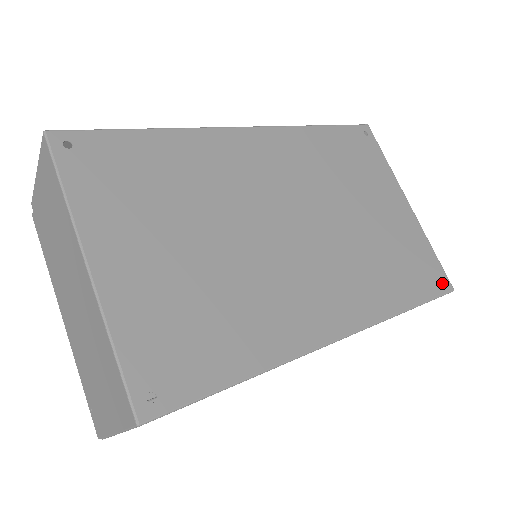
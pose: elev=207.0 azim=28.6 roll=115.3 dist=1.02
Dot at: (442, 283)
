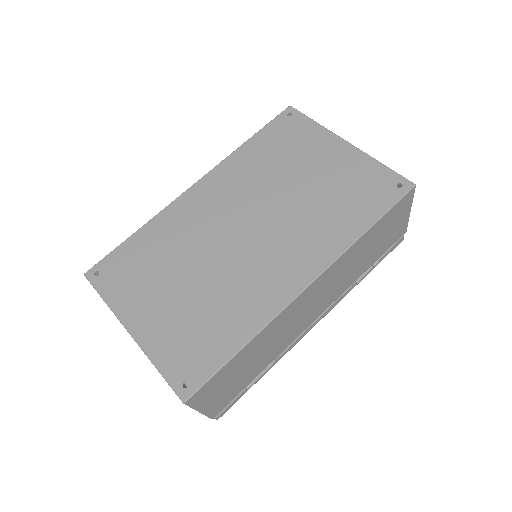
Dot at: occluded
